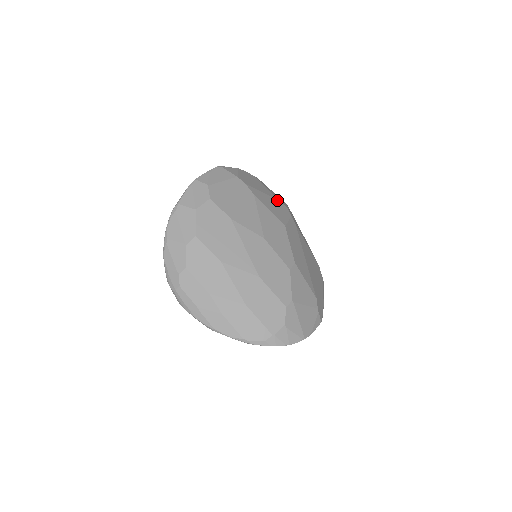
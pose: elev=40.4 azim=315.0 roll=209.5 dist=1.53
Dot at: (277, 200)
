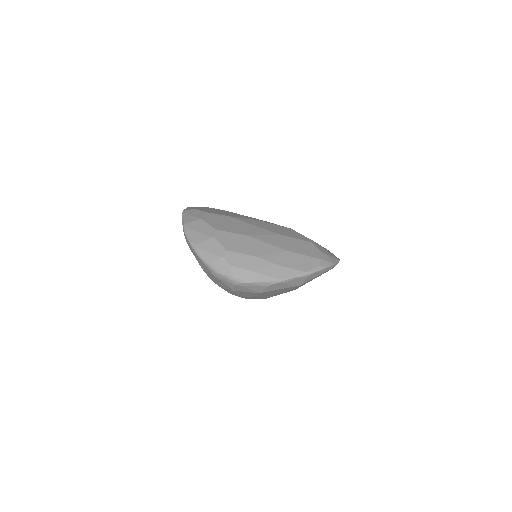
Dot at: occluded
